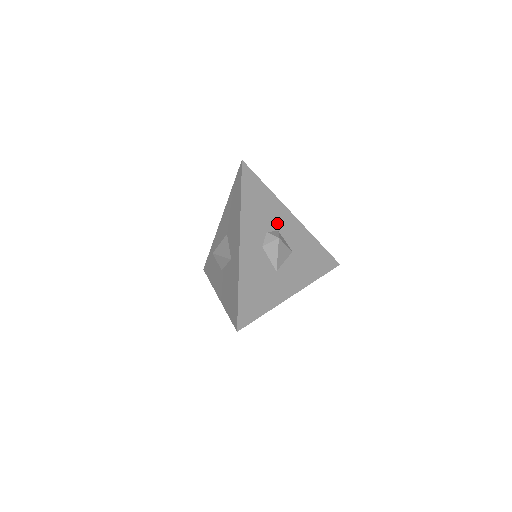
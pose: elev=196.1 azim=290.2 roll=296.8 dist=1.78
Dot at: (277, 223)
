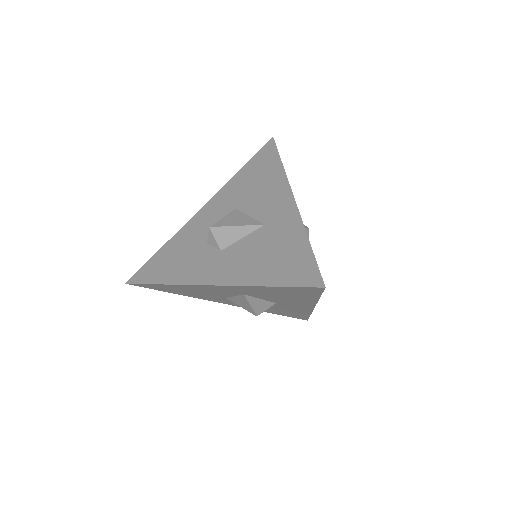
Dot at: occluded
